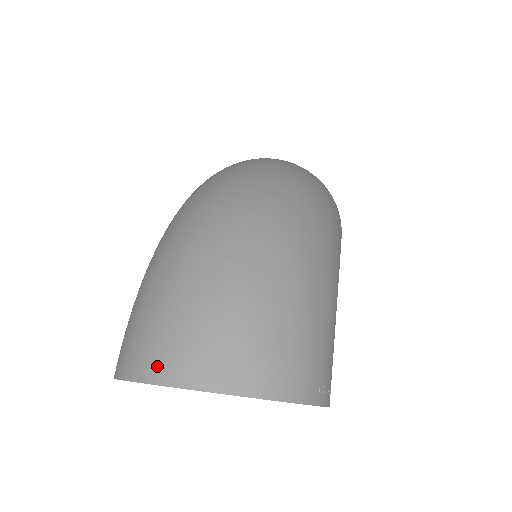
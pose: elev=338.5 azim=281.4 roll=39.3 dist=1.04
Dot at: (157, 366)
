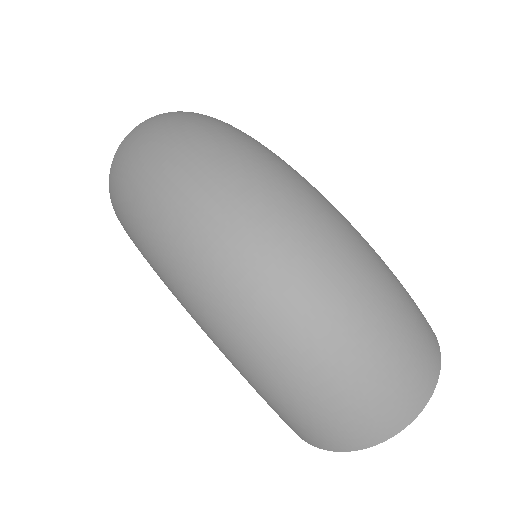
Dot at: (380, 433)
